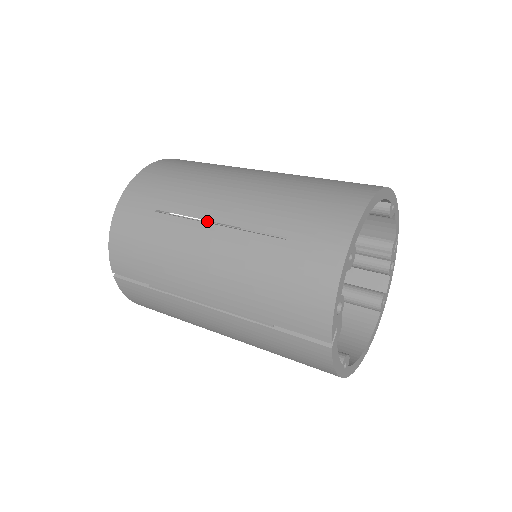
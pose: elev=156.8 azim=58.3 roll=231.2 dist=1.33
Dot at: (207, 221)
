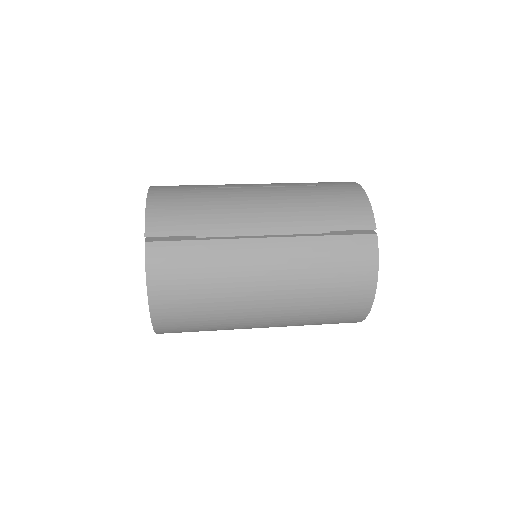
Dot at: occluded
